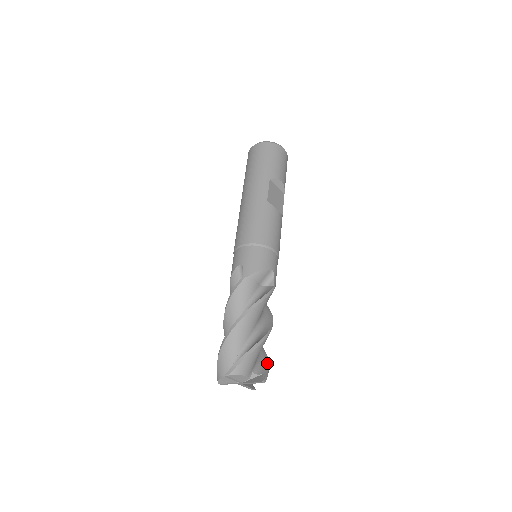
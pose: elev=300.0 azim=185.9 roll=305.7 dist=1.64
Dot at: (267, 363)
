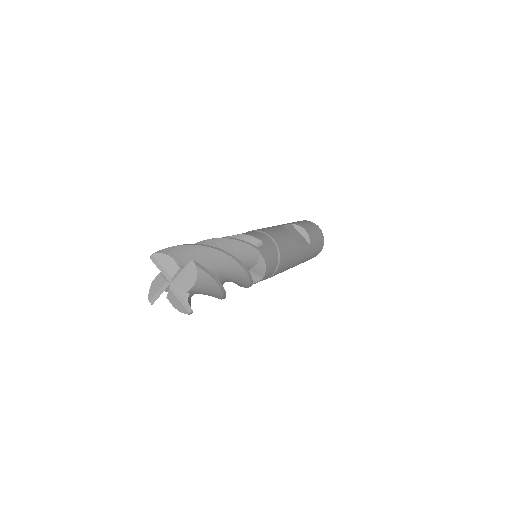
Dot at: (216, 278)
